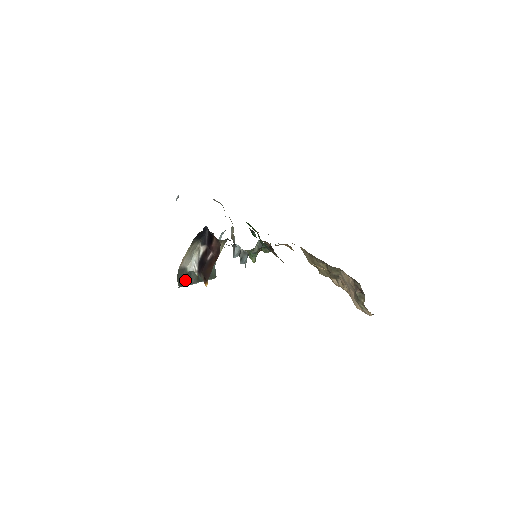
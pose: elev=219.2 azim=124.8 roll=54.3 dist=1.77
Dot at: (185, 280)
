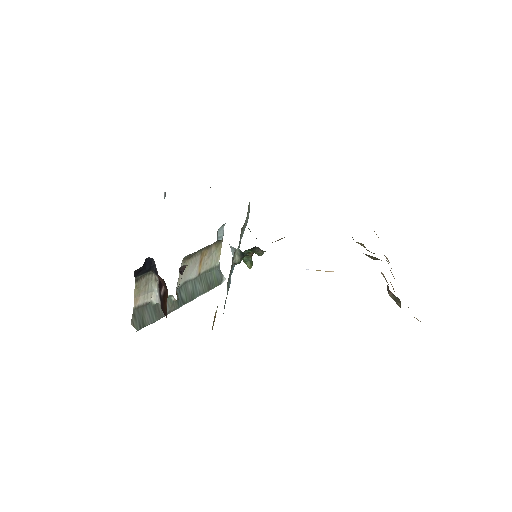
Dot at: (150, 316)
